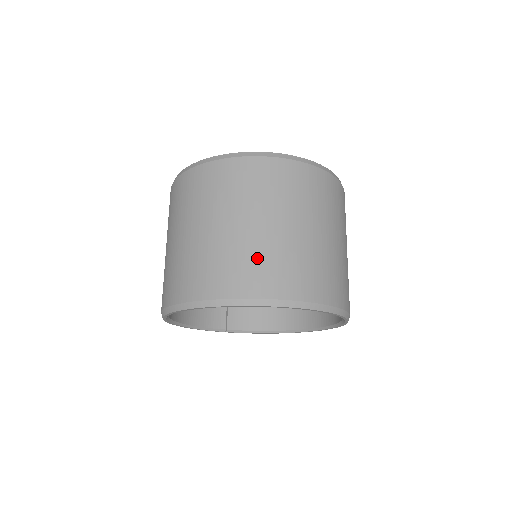
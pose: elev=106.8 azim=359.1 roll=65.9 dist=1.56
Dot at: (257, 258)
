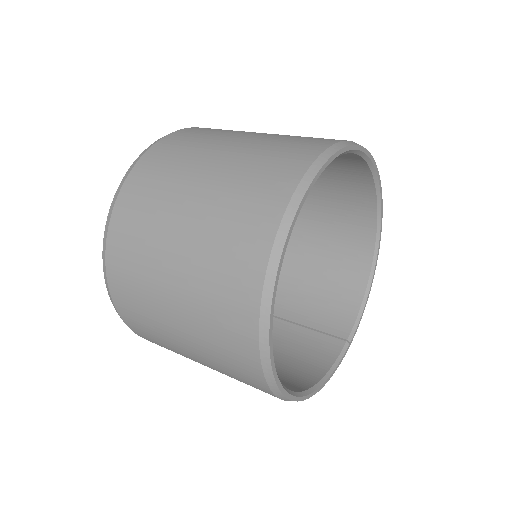
Dot at: (231, 210)
